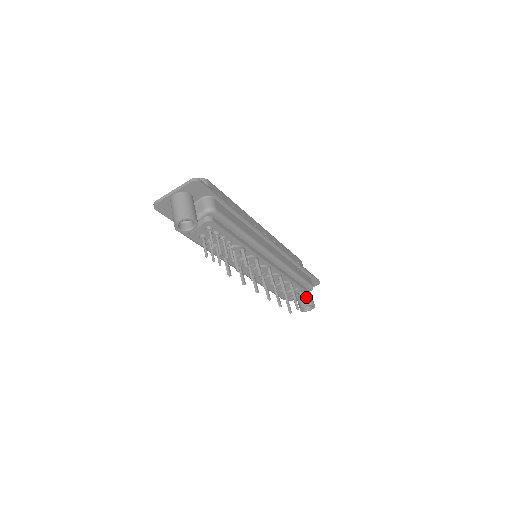
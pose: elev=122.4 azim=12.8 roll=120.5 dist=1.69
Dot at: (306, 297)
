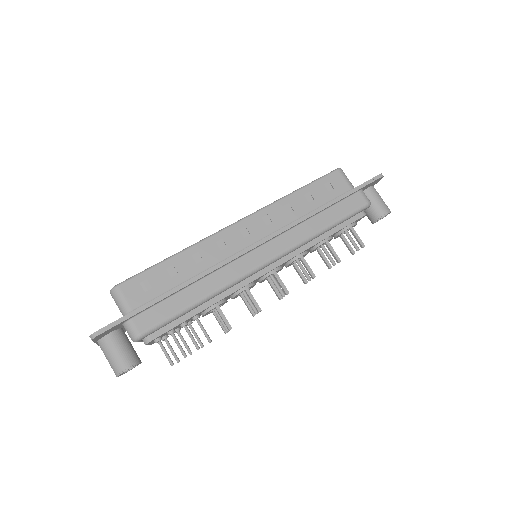
Dot at: (370, 210)
